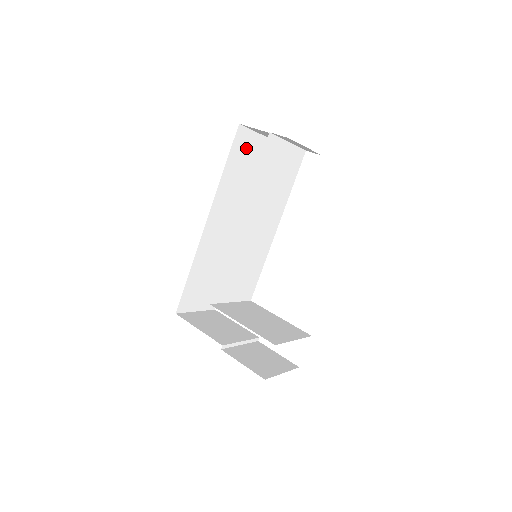
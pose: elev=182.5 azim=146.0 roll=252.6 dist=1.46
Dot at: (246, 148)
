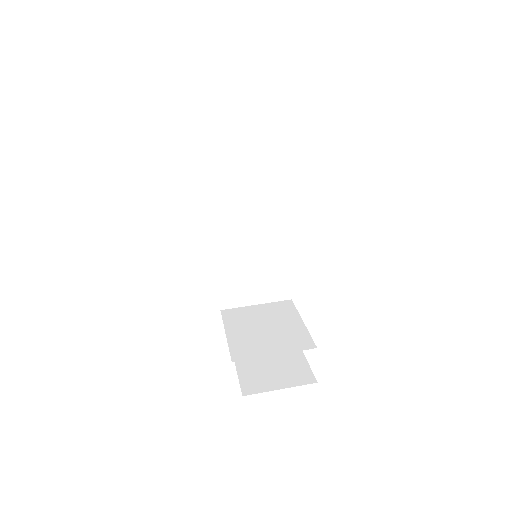
Dot at: occluded
